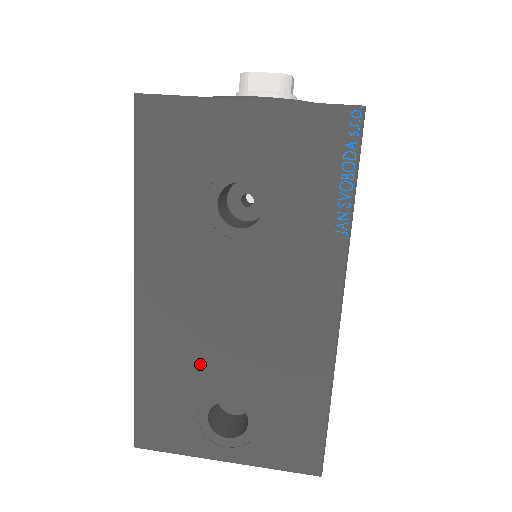
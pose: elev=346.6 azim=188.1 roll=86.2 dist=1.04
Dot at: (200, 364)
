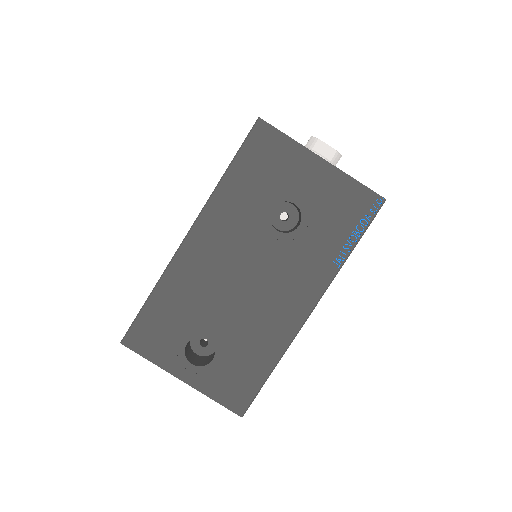
Dot at: (203, 305)
